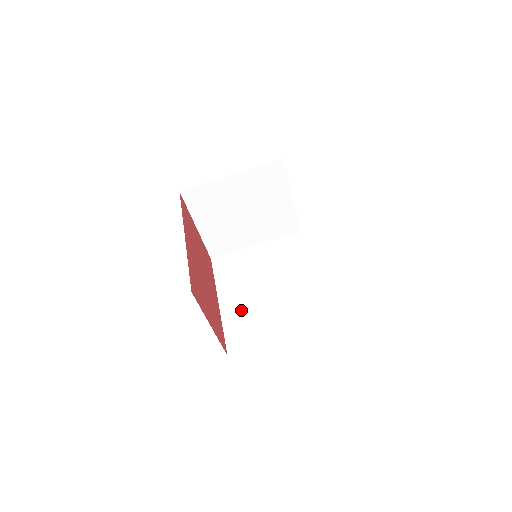
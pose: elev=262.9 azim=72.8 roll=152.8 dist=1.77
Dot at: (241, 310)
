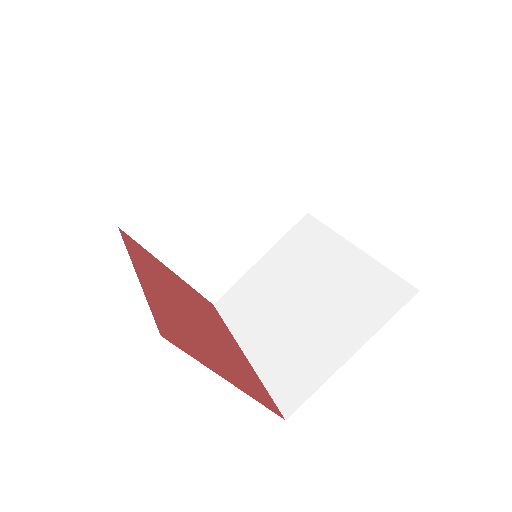
Dot at: (277, 346)
